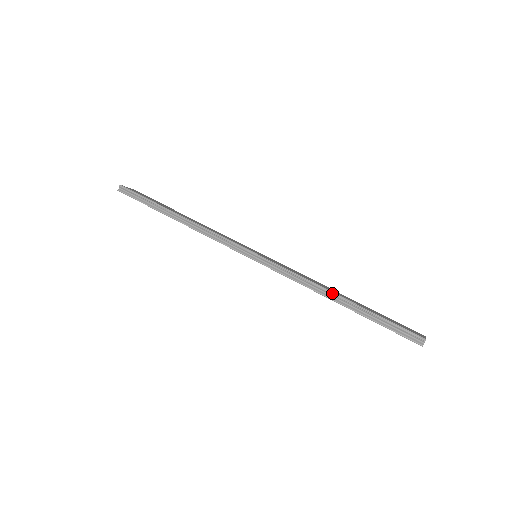
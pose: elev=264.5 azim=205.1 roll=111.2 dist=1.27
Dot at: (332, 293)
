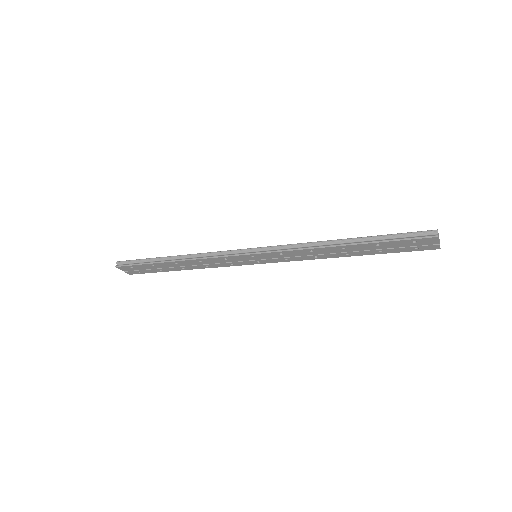
Dot at: (335, 240)
